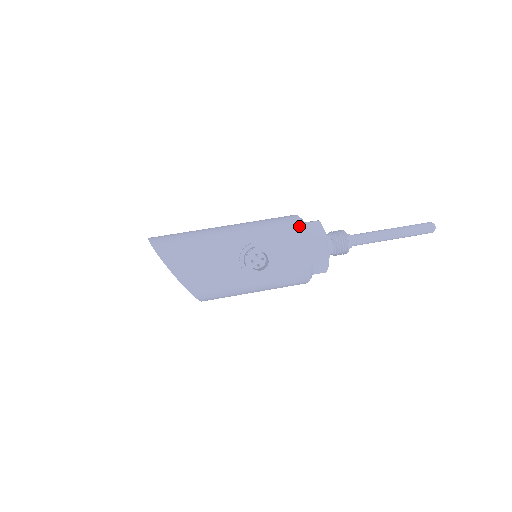
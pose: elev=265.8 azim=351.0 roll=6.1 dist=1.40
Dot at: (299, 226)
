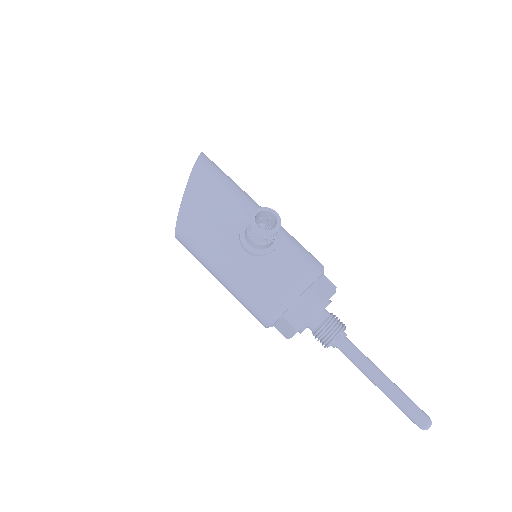
Dot at: (319, 264)
